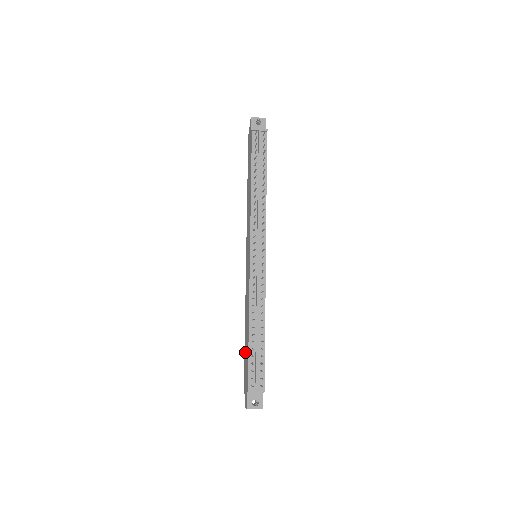
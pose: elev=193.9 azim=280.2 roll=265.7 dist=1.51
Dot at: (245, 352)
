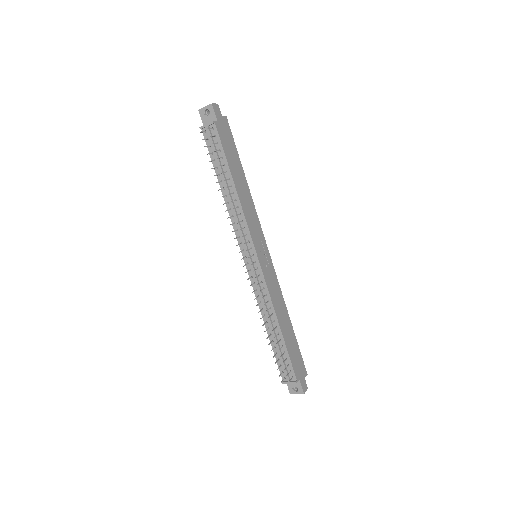
Dot at: occluded
